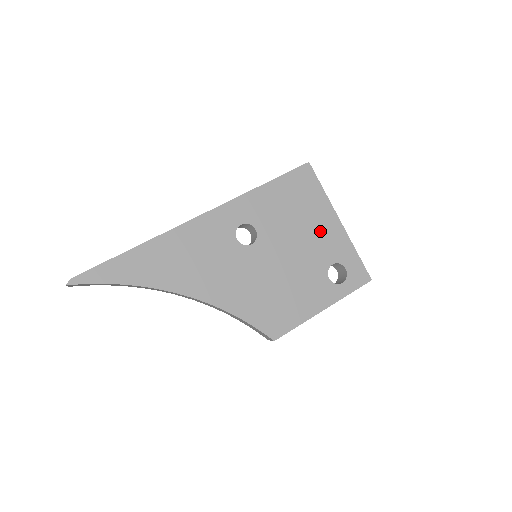
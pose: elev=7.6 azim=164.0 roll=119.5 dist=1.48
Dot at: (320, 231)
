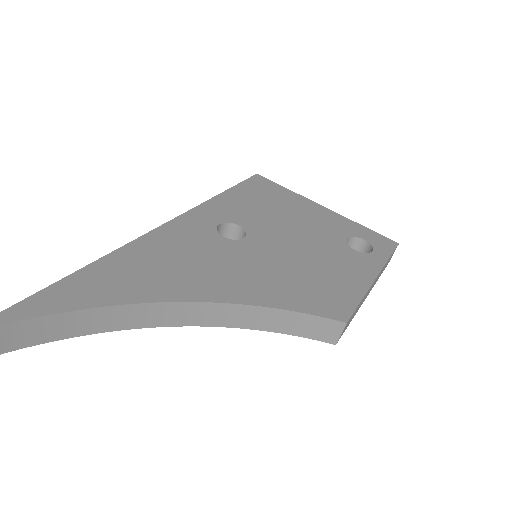
Dot at: (310, 216)
